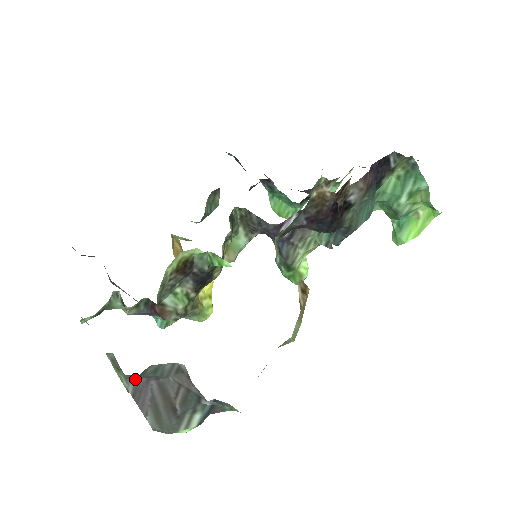
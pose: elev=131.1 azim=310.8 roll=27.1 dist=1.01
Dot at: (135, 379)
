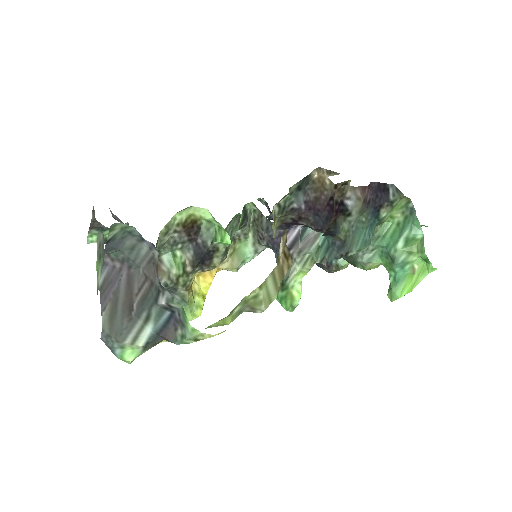
Dot at: (113, 237)
